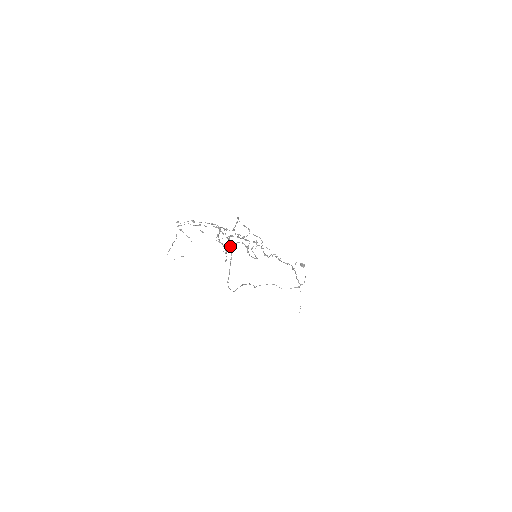
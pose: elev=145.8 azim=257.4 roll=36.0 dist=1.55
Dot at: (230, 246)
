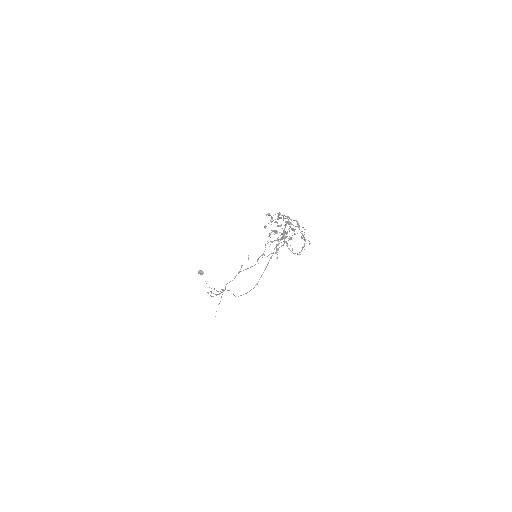
Dot at: (285, 242)
